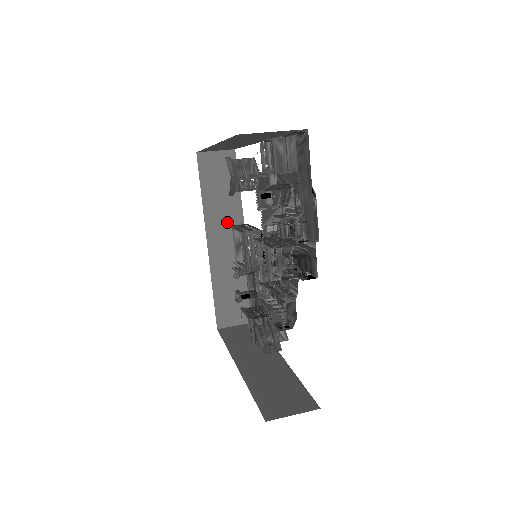
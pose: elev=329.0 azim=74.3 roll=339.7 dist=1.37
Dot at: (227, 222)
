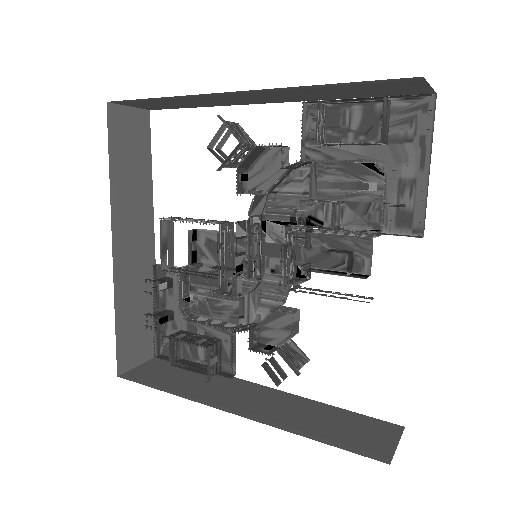
Dot at: (136, 214)
